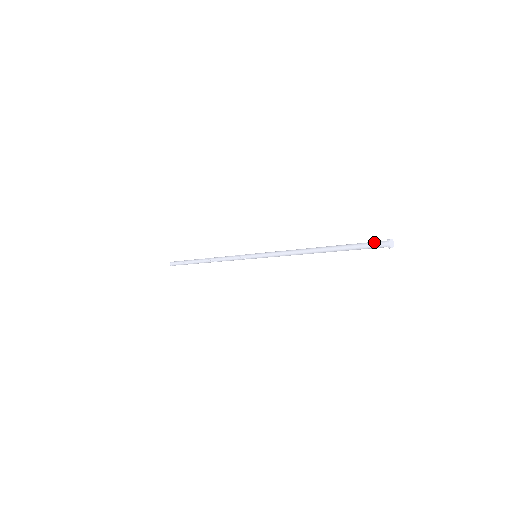
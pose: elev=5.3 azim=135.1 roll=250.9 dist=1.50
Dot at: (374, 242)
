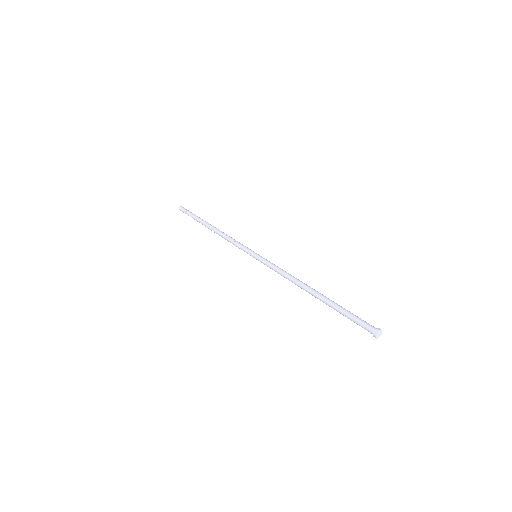
Dot at: (361, 326)
